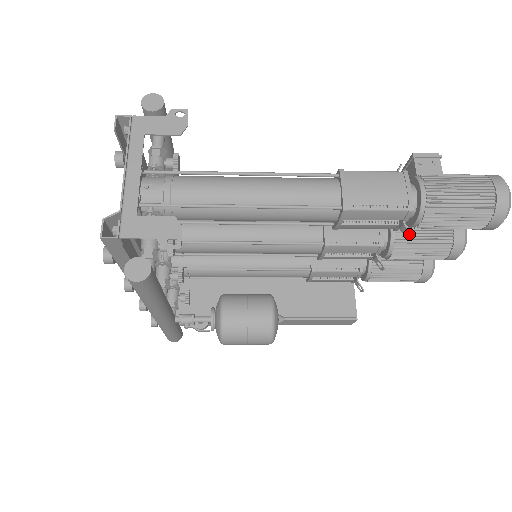
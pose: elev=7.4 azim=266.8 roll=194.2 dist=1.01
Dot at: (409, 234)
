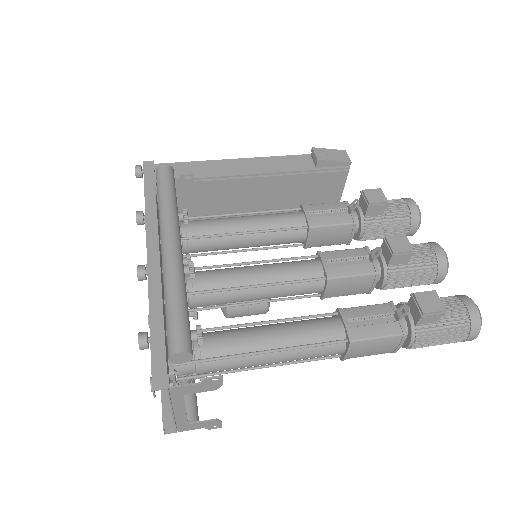
Dot at: occluded
